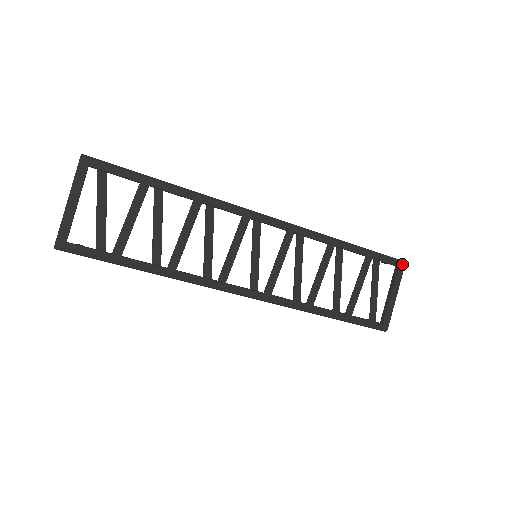
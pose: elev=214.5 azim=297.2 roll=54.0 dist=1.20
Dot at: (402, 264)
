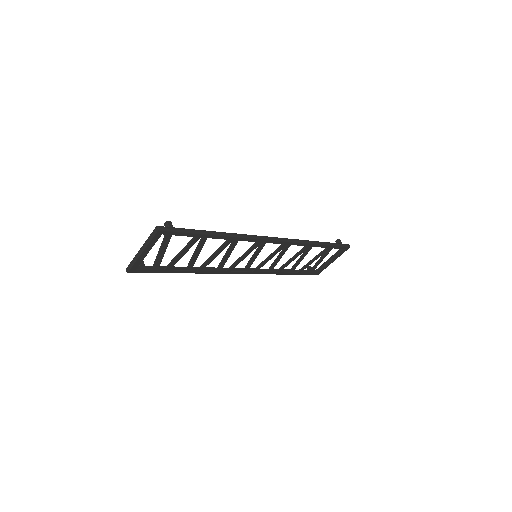
Dot at: (348, 248)
